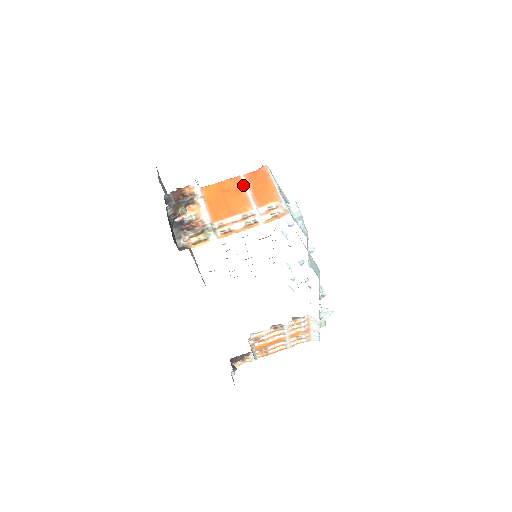
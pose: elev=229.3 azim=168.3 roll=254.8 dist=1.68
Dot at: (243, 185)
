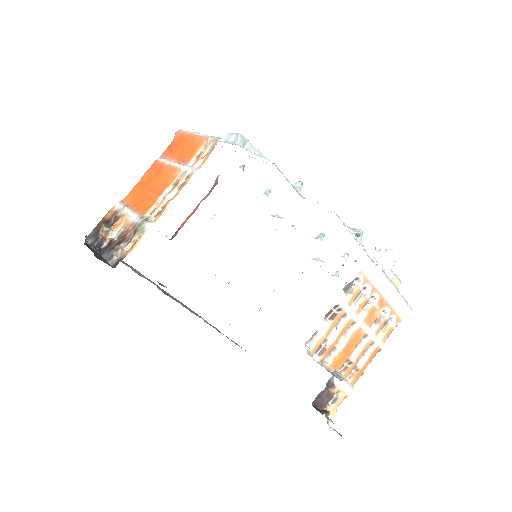
Dot at: (162, 163)
